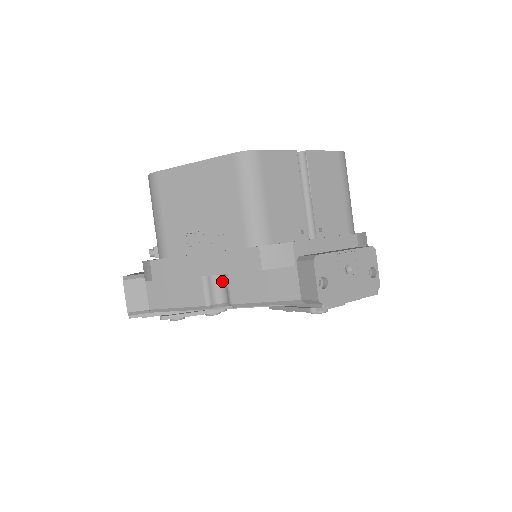
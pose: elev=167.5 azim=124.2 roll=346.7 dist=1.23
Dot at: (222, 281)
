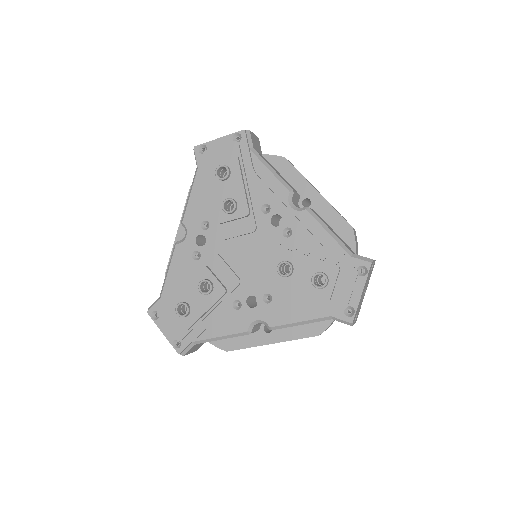
Dot at: occluded
